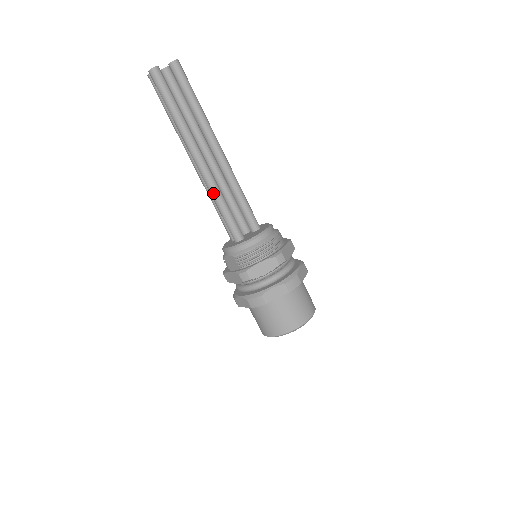
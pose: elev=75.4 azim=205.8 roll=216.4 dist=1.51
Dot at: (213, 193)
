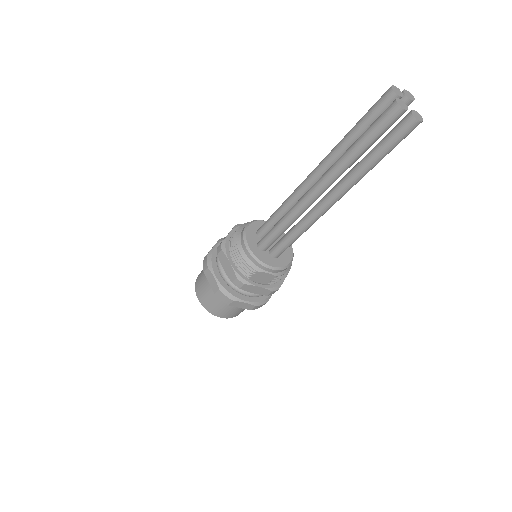
Dot at: occluded
